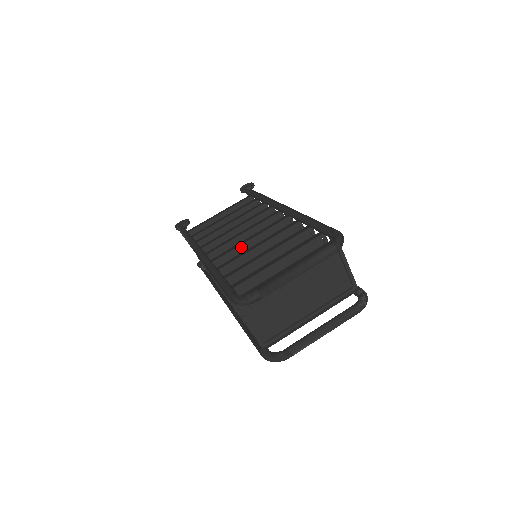
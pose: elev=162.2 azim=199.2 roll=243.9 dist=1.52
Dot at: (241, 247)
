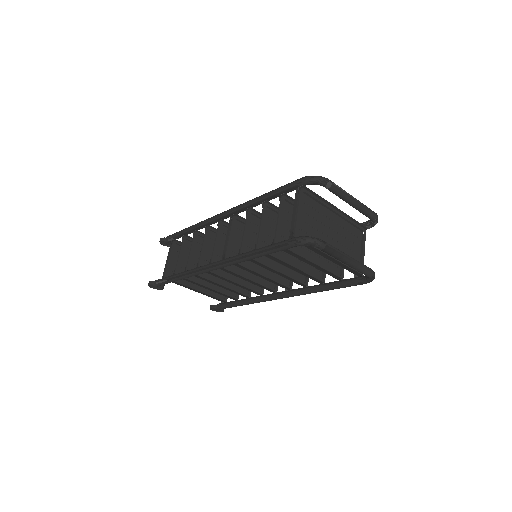
Dot at: occluded
